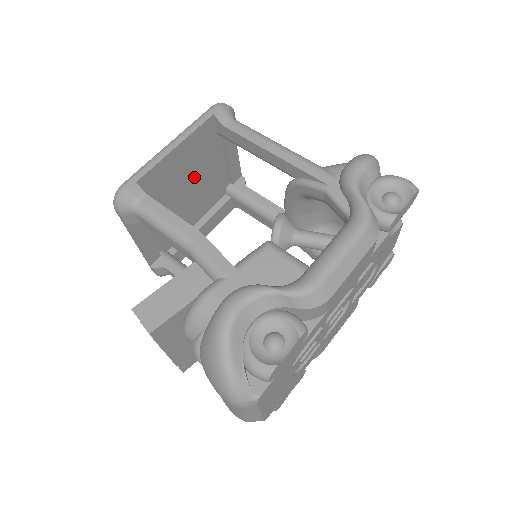
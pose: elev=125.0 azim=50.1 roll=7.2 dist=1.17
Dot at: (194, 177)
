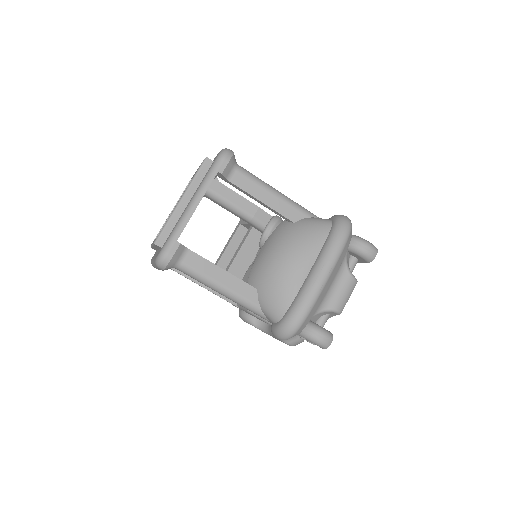
Dot at: occluded
